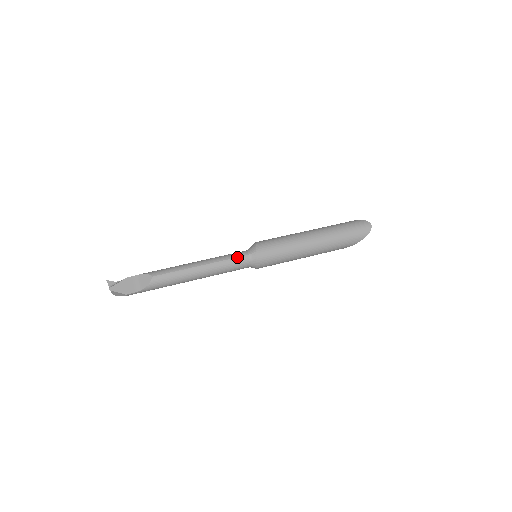
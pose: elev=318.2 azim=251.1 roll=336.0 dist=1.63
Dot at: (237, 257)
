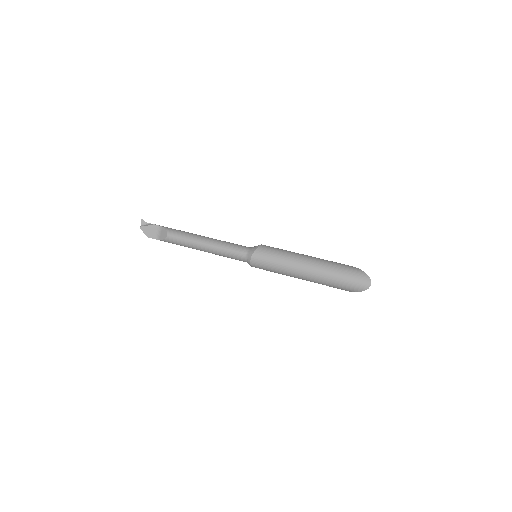
Dot at: (236, 252)
